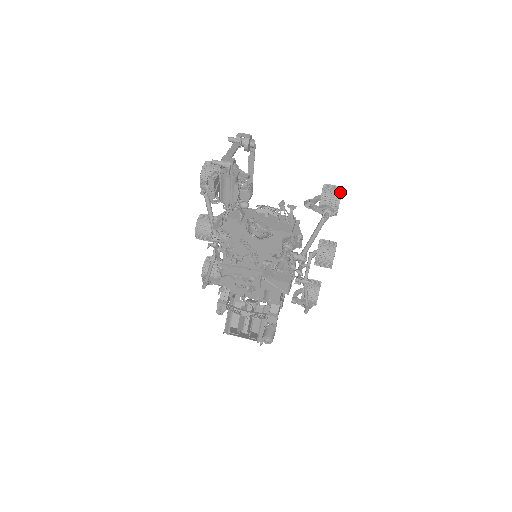
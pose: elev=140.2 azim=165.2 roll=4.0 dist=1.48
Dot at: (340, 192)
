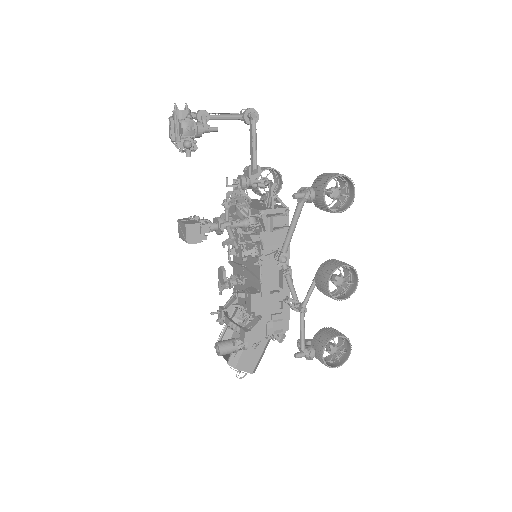
Dot at: (333, 176)
